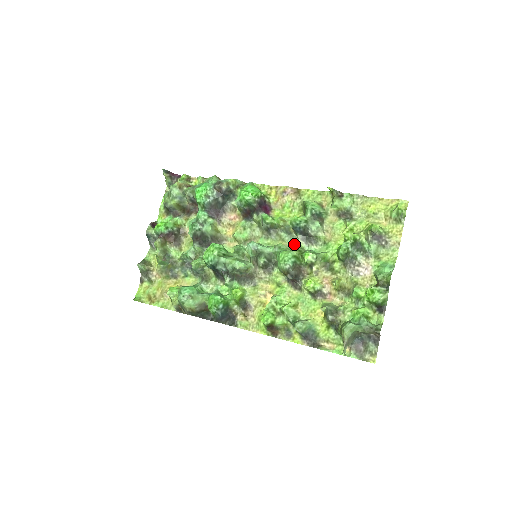
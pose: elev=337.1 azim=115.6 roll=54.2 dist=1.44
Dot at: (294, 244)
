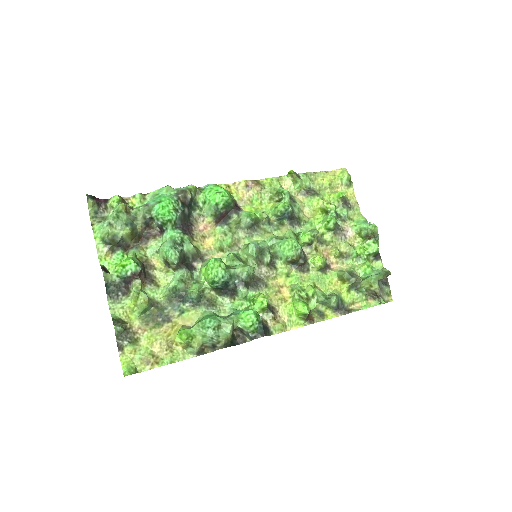
Dot at: (279, 233)
